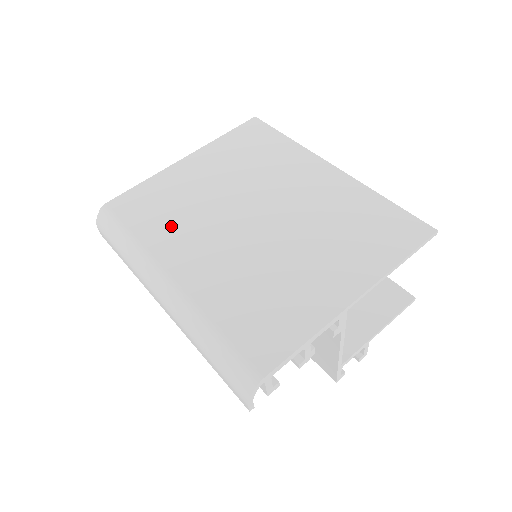
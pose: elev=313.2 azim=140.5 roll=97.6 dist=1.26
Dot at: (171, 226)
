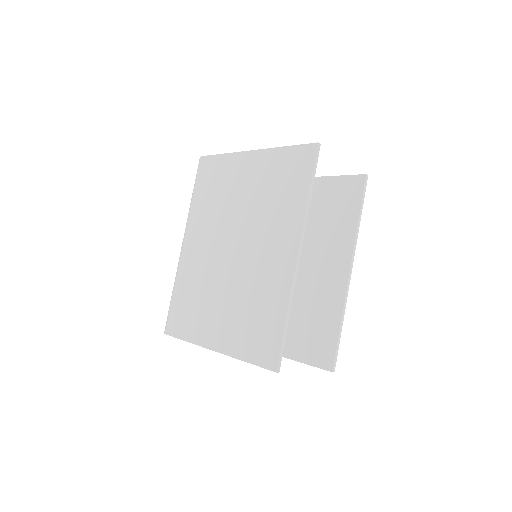
Dot at: (205, 209)
